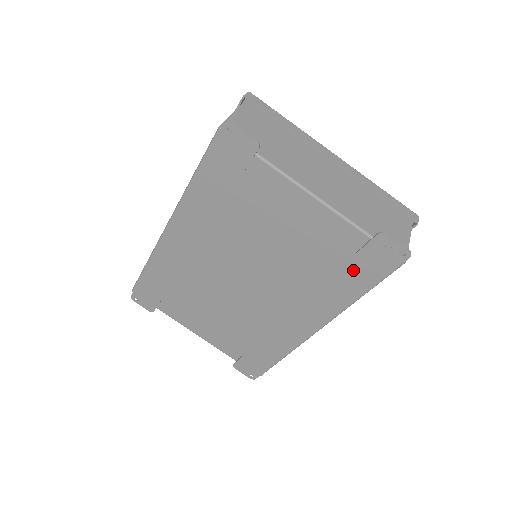
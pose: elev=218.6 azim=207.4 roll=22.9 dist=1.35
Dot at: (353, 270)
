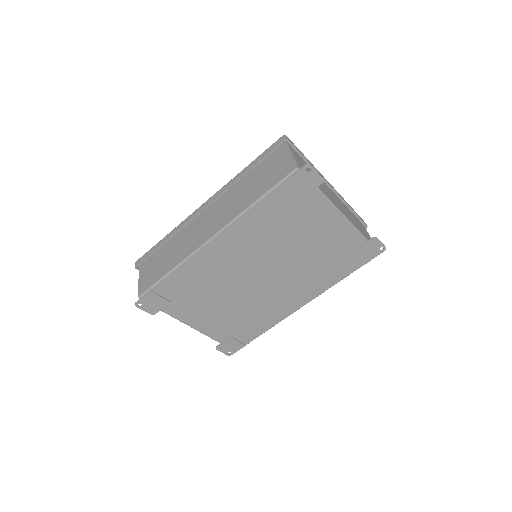
Dot at: (347, 261)
